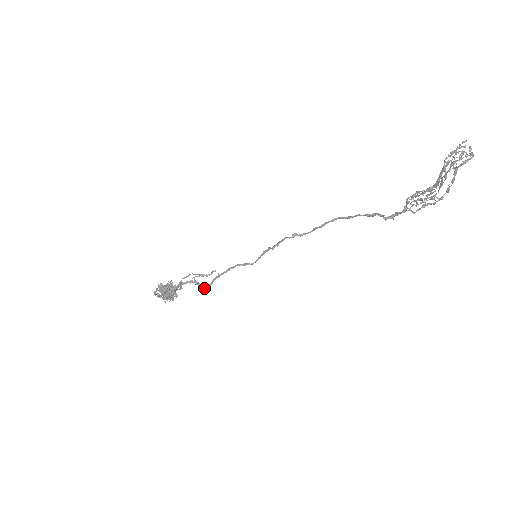
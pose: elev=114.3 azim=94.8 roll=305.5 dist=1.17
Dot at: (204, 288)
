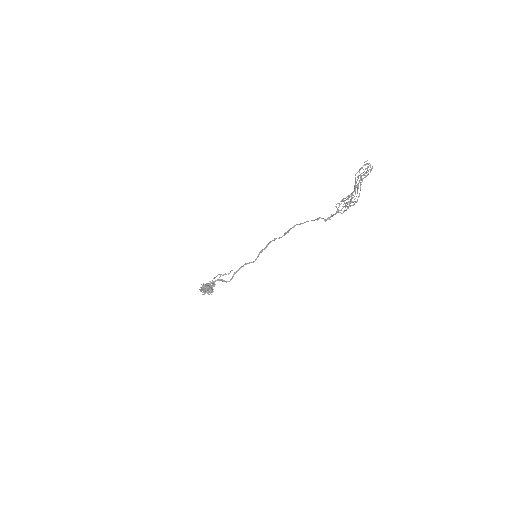
Dot at: occluded
